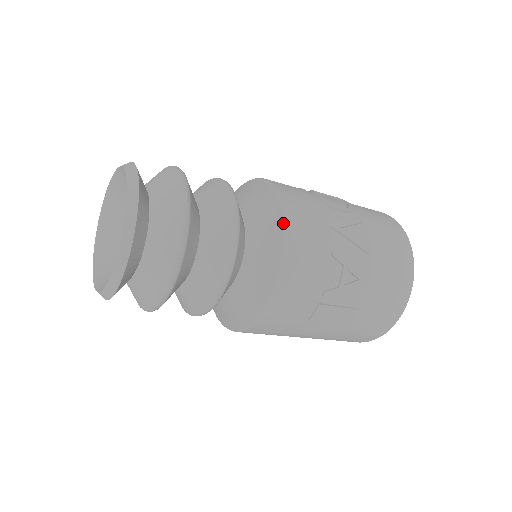
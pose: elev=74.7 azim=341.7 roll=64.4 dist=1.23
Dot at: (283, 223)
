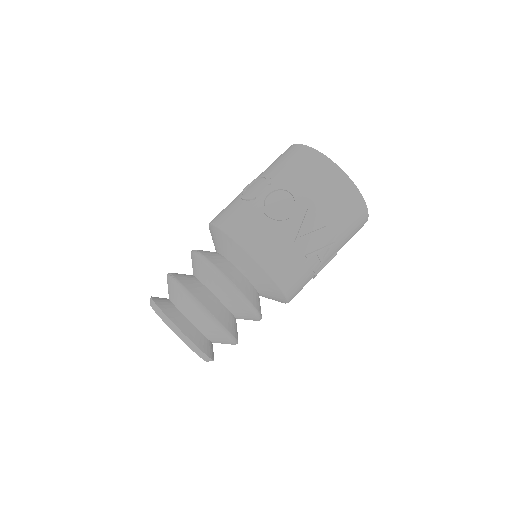
Dot at: (268, 275)
